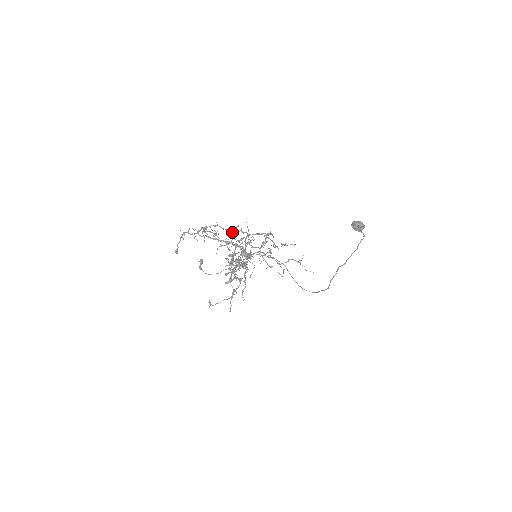
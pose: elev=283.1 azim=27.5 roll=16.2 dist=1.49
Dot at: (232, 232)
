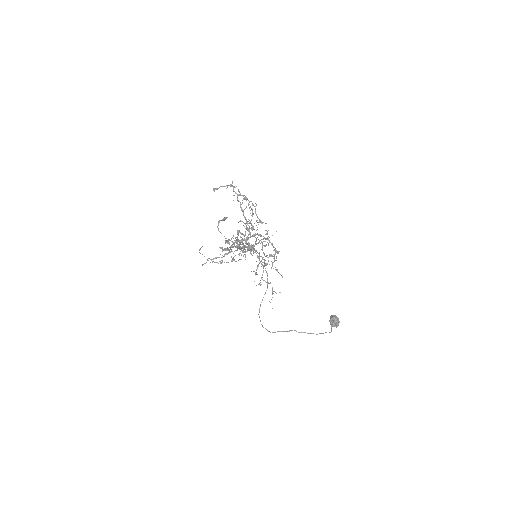
Dot at: (258, 222)
